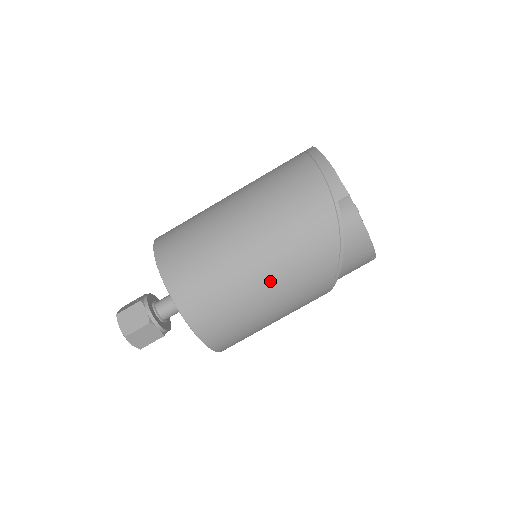
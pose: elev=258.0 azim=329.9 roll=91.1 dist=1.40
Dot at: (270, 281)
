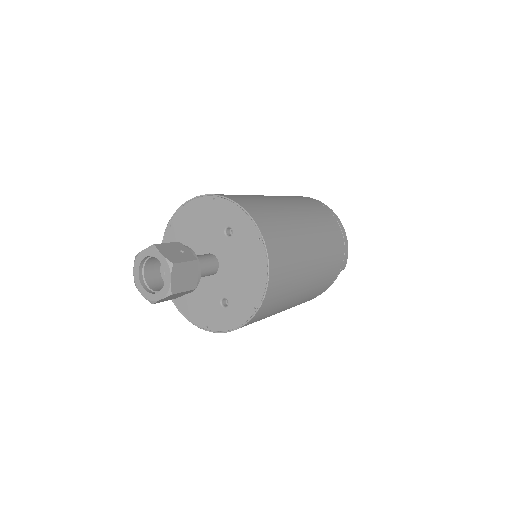
Dot at: (294, 303)
